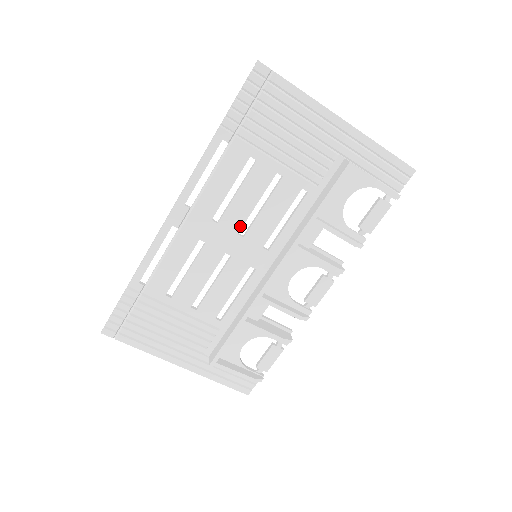
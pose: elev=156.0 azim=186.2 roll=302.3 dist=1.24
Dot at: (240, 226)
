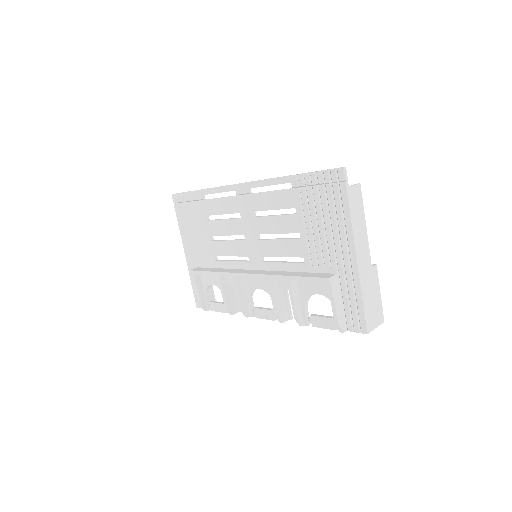
Dot at: (261, 232)
